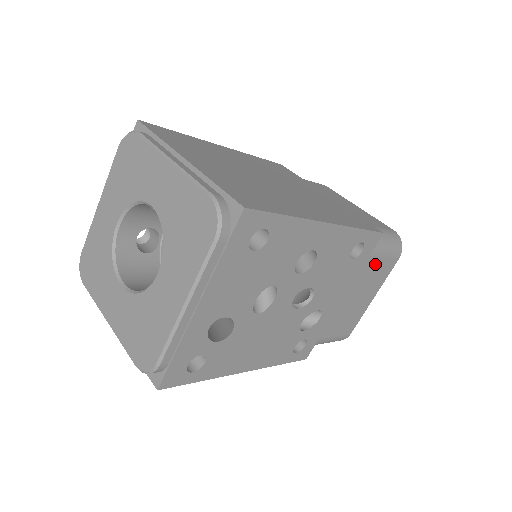
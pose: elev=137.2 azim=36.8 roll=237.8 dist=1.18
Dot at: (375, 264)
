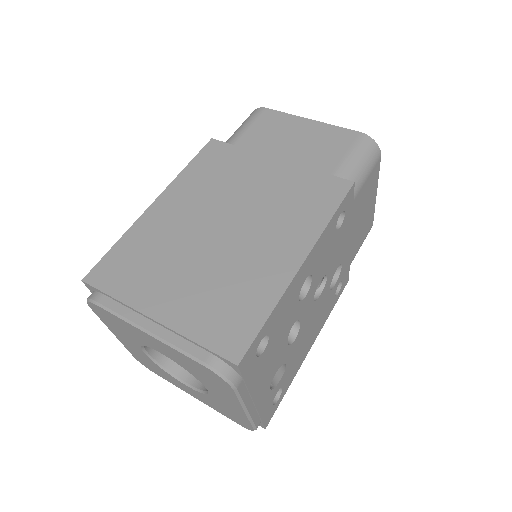
Dot at: (362, 192)
